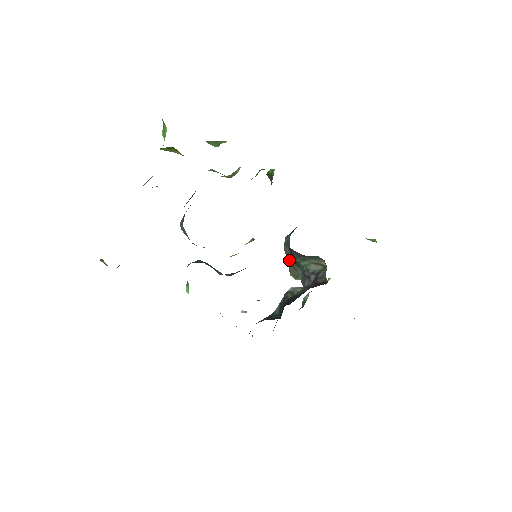
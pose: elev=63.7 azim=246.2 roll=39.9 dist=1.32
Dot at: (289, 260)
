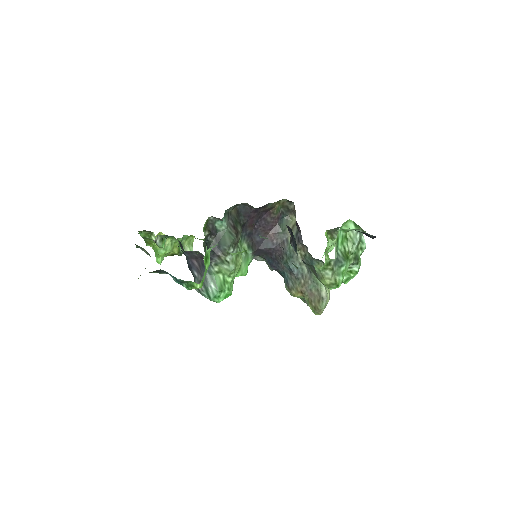
Dot at: (298, 284)
